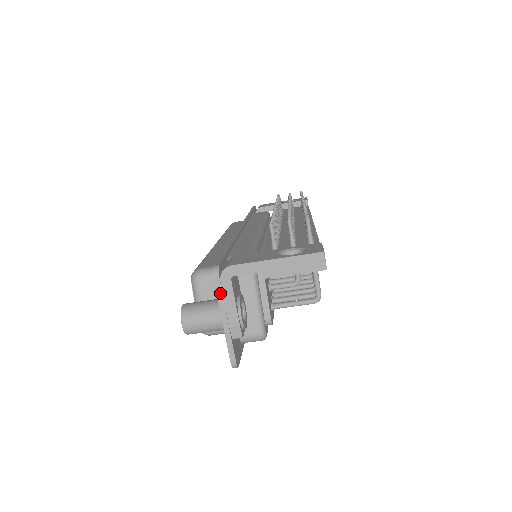
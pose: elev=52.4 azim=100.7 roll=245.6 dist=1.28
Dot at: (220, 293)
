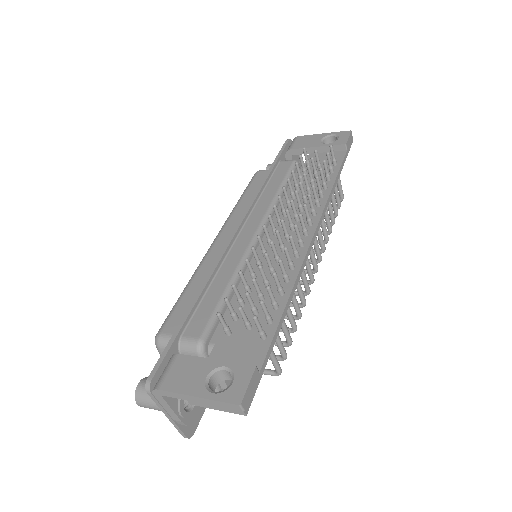
Dot at: (156, 402)
